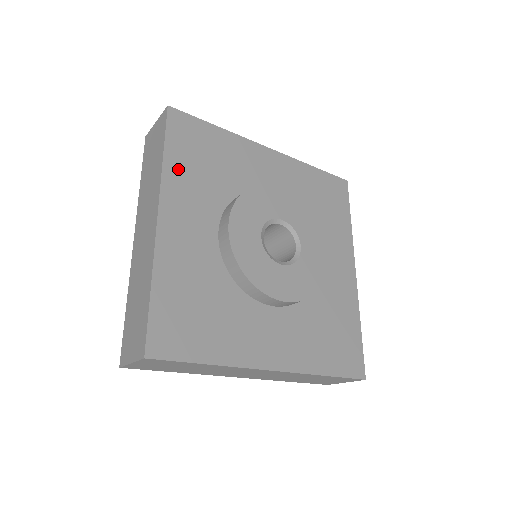
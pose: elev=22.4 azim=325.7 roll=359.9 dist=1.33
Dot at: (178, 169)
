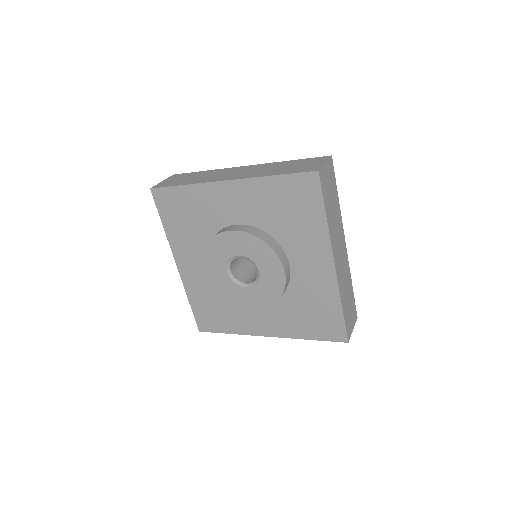
Dot at: (174, 232)
